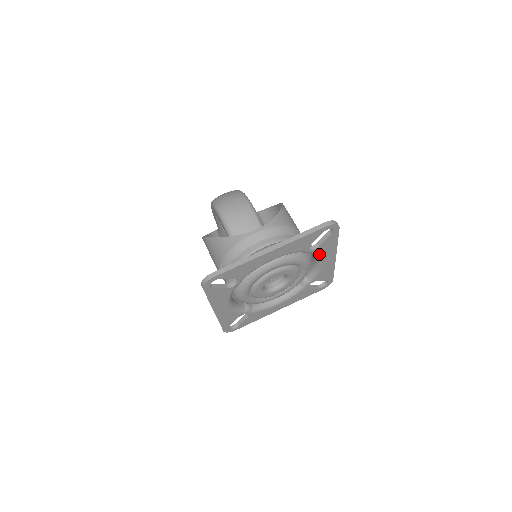
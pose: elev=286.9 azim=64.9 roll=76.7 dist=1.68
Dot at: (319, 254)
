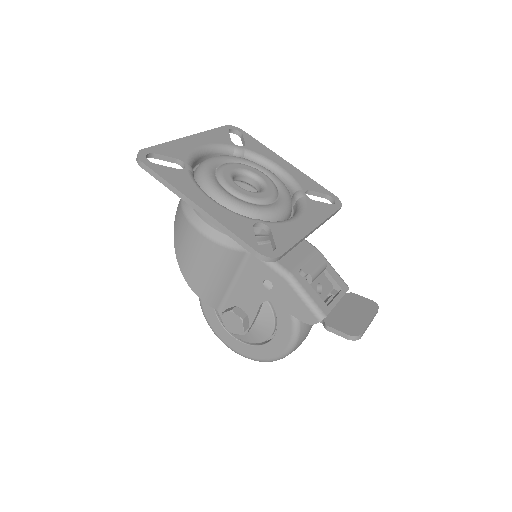
Dot at: (259, 154)
